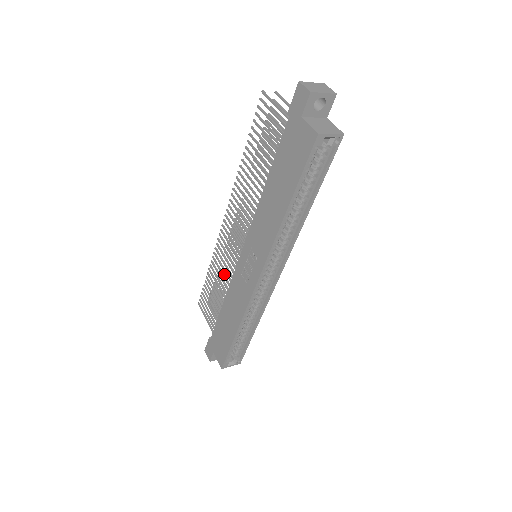
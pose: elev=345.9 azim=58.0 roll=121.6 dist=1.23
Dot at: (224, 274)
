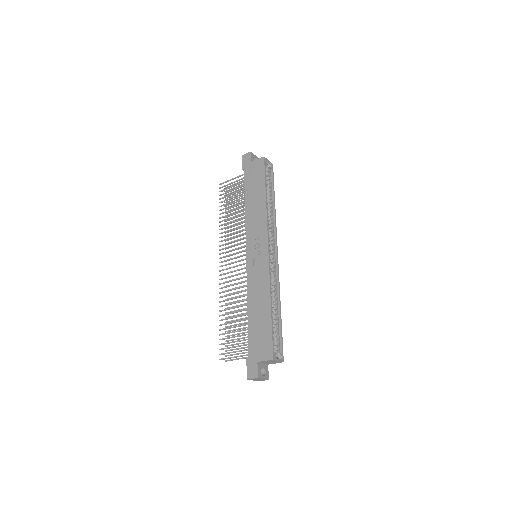
Dot at: (232, 316)
